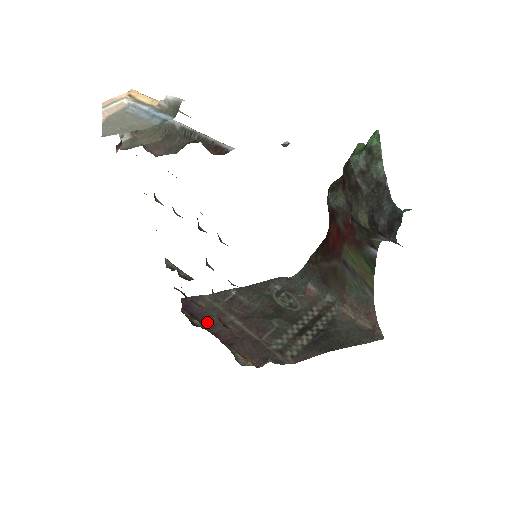
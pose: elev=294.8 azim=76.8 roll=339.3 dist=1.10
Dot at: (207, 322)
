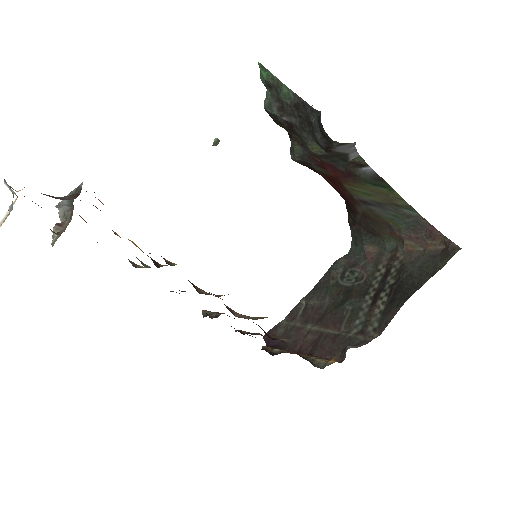
Dot at: (288, 345)
